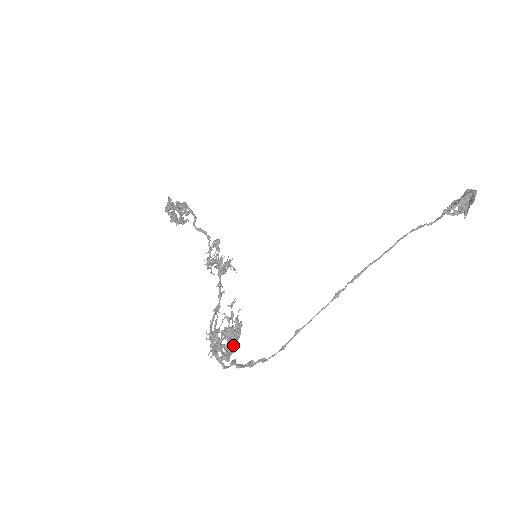
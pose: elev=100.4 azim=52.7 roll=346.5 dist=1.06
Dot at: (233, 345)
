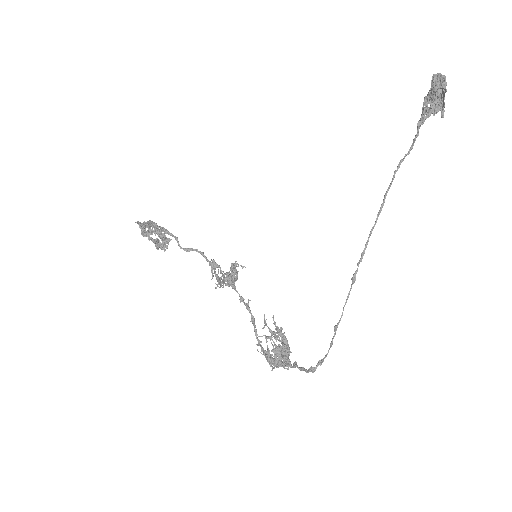
Dot at: occluded
